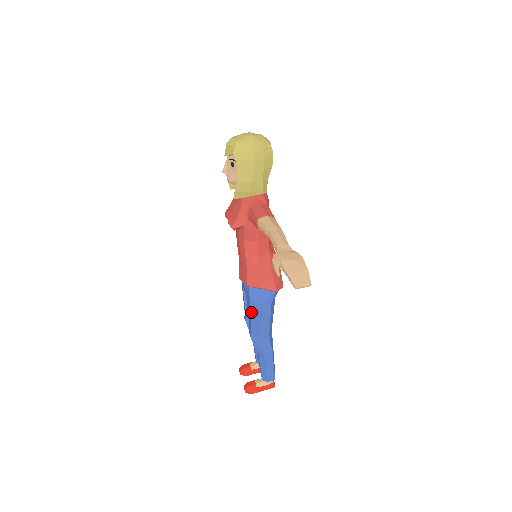
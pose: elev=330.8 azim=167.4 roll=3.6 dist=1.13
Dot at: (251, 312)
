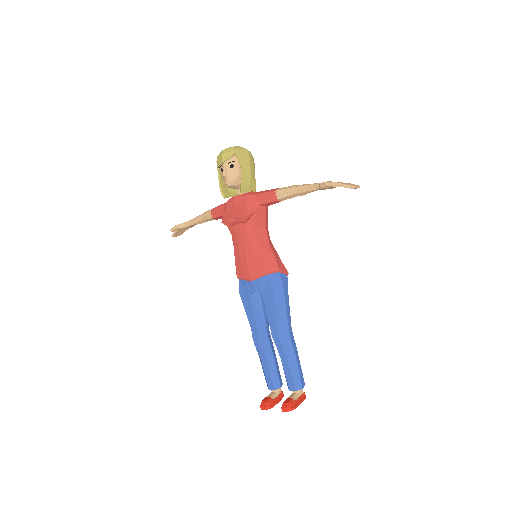
Dot at: (275, 302)
